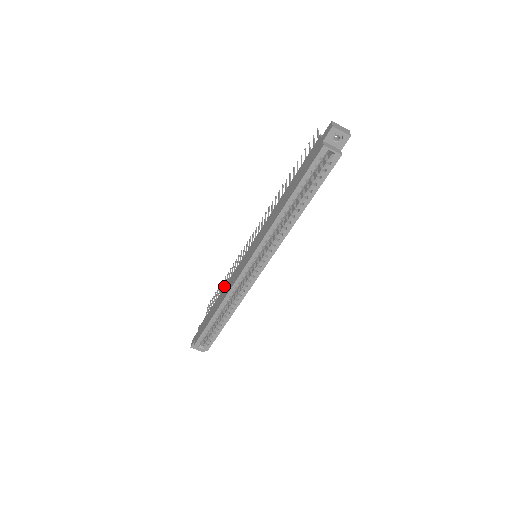
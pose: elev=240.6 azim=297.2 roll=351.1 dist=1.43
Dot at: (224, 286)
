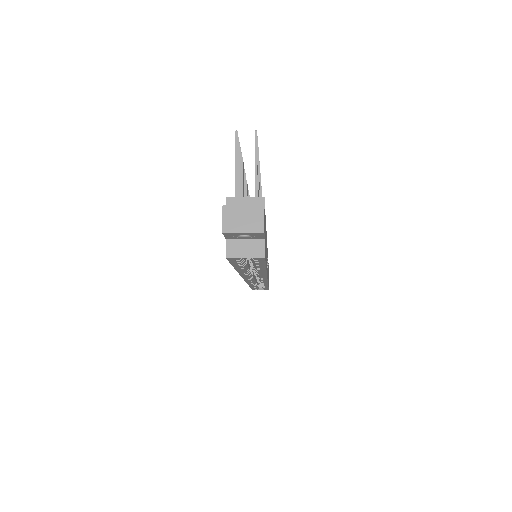
Dot at: occluded
